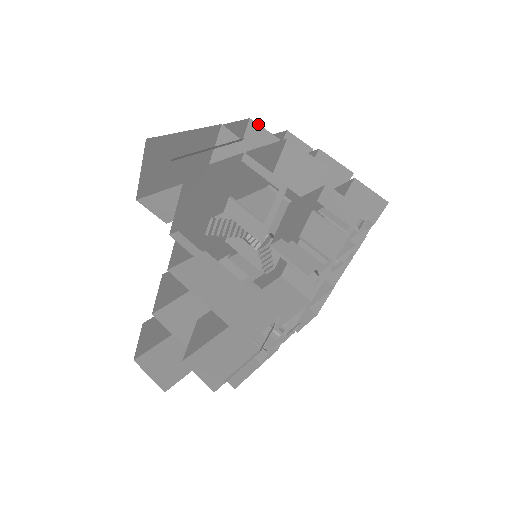
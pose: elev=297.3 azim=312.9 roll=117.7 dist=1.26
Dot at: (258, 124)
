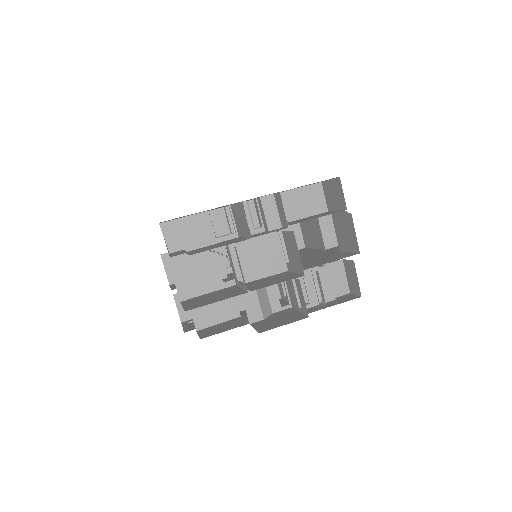
Dot at: occluded
